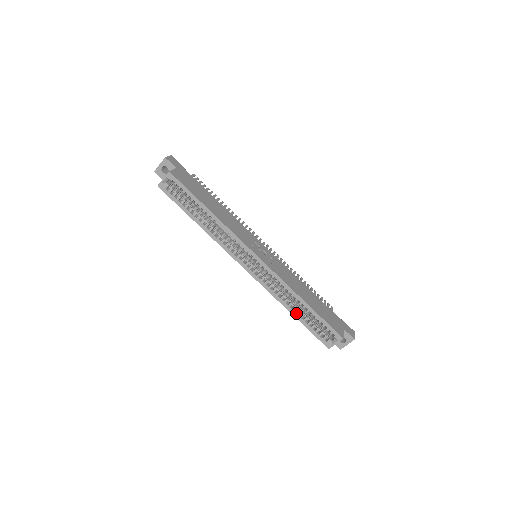
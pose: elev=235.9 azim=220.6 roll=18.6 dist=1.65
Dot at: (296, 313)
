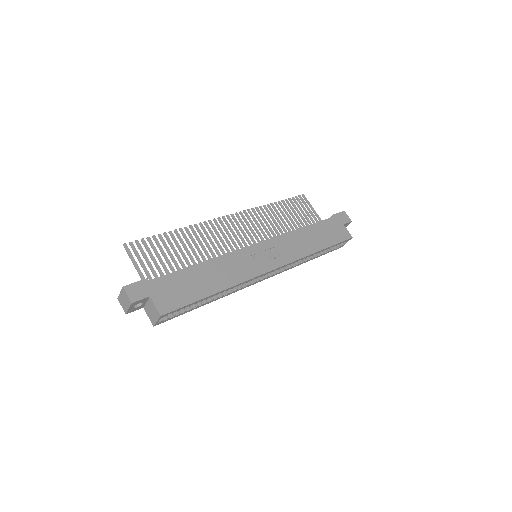
Dot at: (314, 258)
